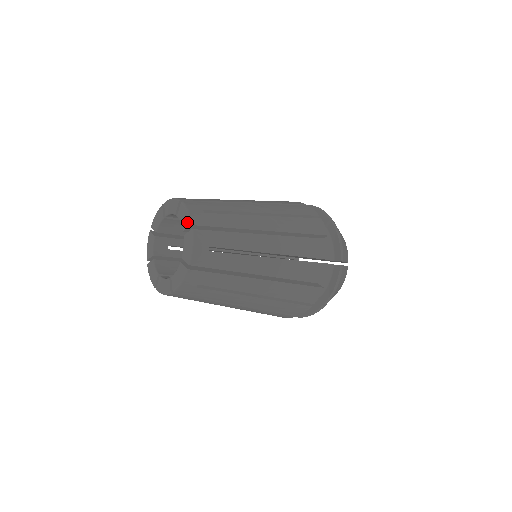
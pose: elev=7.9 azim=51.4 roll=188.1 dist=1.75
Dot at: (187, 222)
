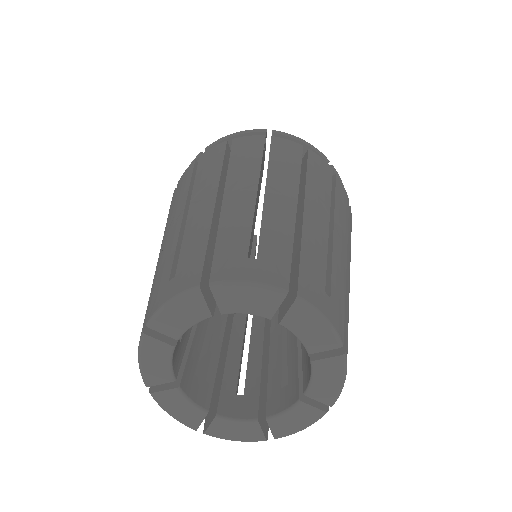
Dot at: (329, 396)
